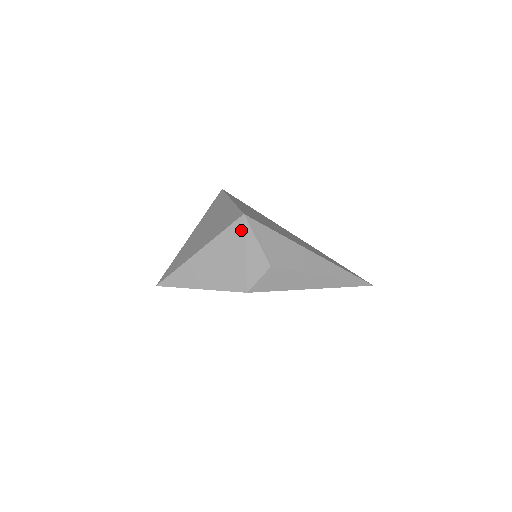
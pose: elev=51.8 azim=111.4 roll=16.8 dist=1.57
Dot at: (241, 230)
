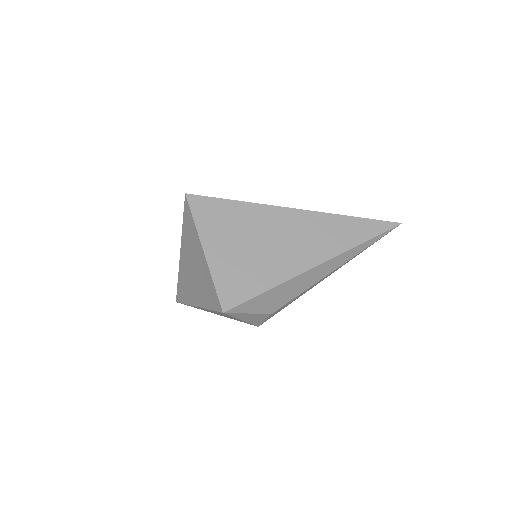
Dot at: occluded
